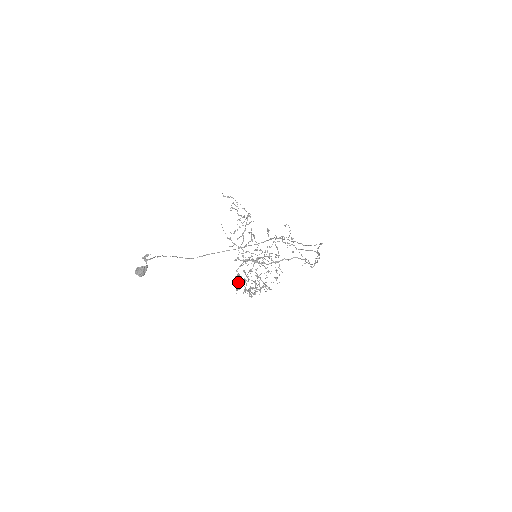
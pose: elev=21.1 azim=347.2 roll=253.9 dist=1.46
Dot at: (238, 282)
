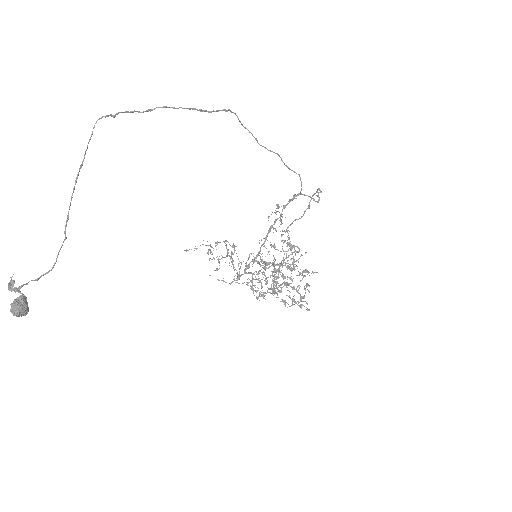
Dot at: occluded
